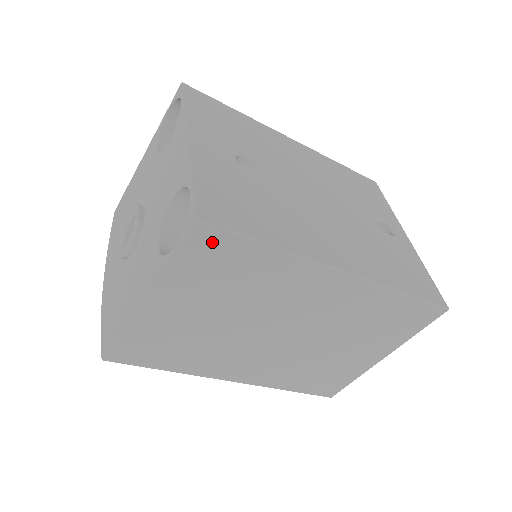
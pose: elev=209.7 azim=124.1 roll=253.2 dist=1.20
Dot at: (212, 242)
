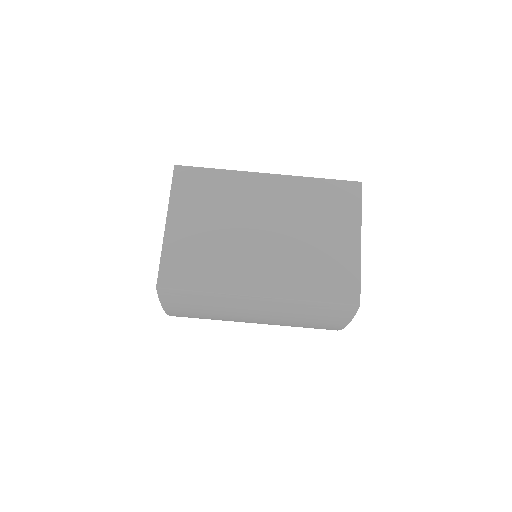
Dot at: (187, 175)
